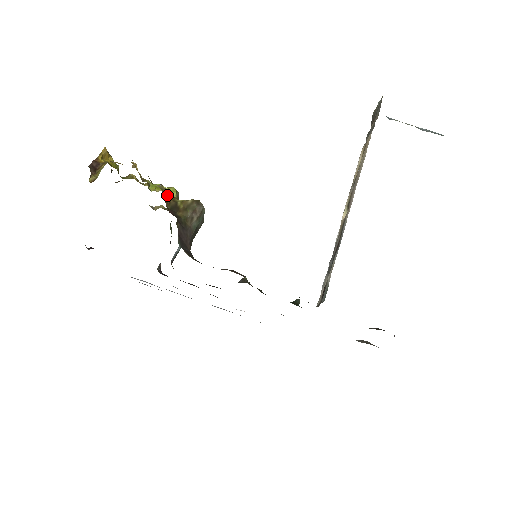
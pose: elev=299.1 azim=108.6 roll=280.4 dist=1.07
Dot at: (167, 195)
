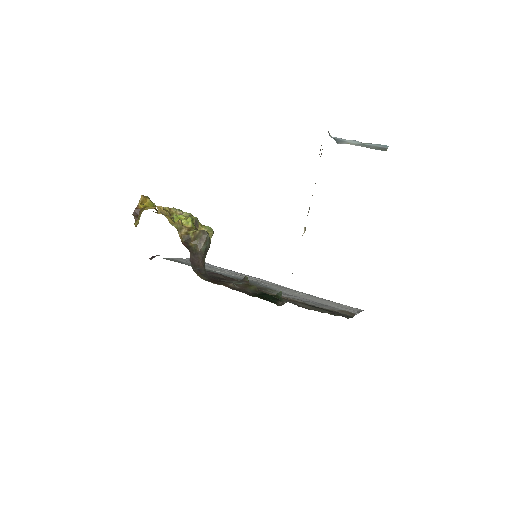
Dot at: (182, 231)
